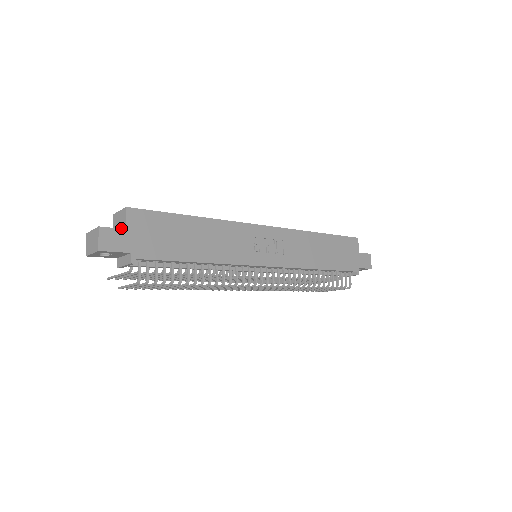
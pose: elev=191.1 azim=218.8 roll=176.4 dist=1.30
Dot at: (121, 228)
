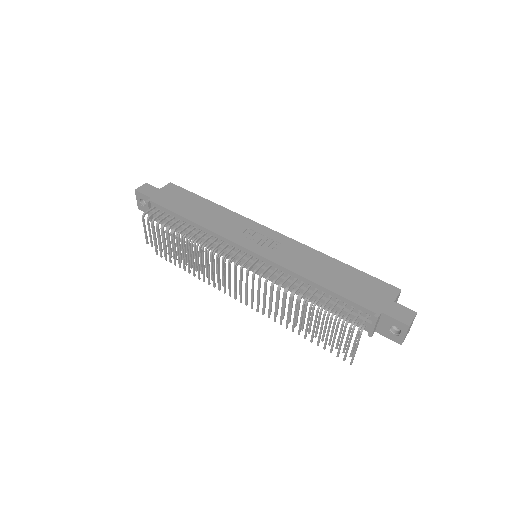
Dot at: occluded
